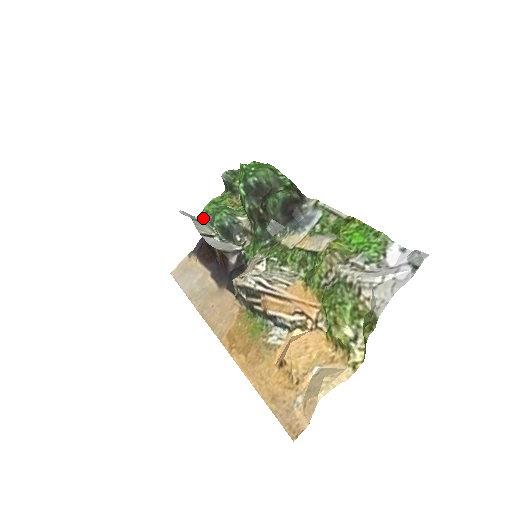
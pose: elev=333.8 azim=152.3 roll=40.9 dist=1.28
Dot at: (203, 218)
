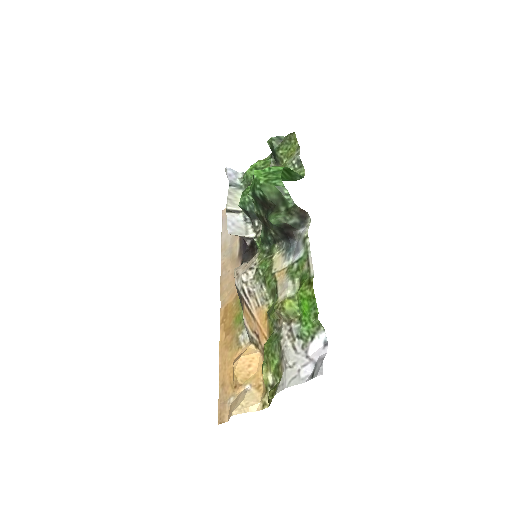
Dot at: (242, 182)
